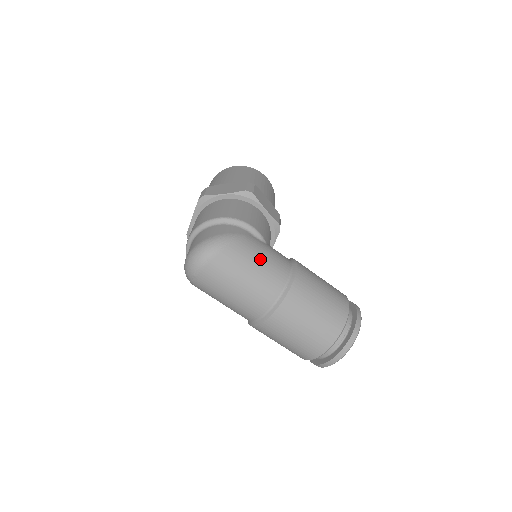
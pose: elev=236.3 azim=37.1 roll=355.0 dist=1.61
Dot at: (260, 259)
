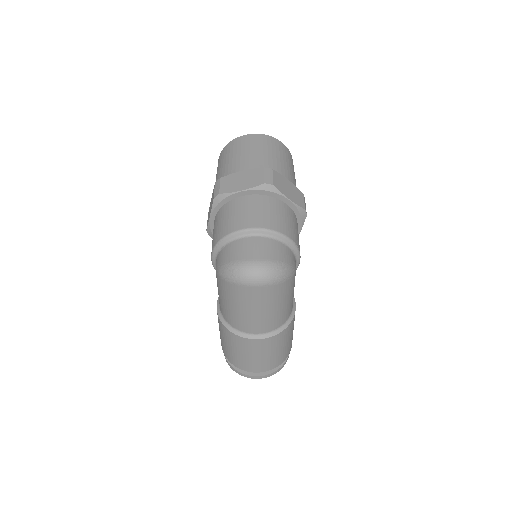
Dot at: (291, 296)
